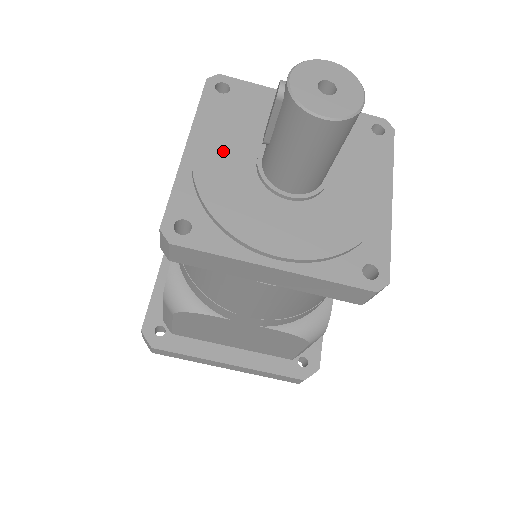
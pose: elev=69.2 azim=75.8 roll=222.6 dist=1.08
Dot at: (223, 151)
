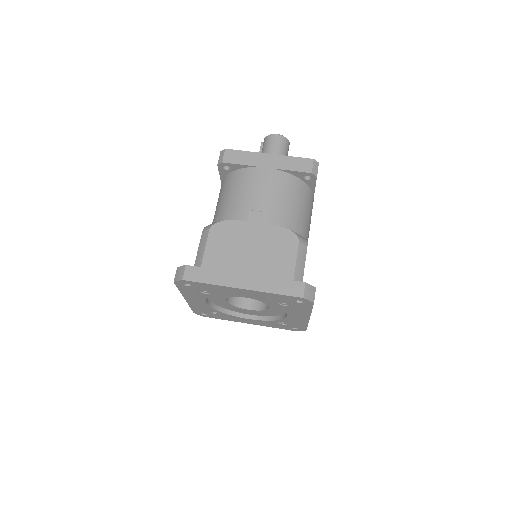
Dot at: occluded
